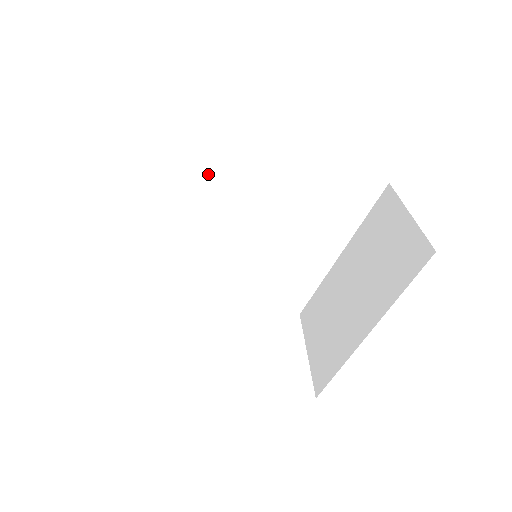
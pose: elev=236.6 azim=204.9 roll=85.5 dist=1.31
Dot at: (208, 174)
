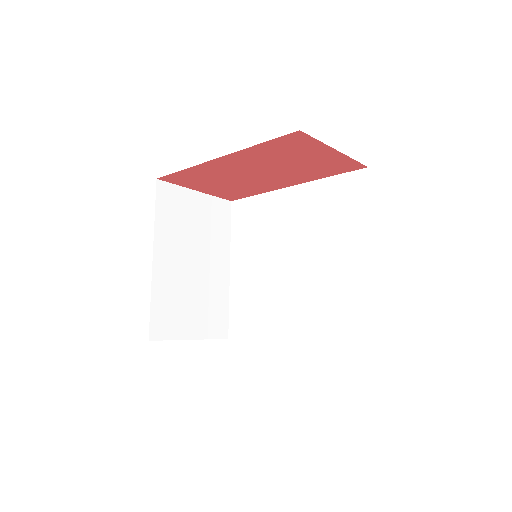
Dot at: (253, 242)
